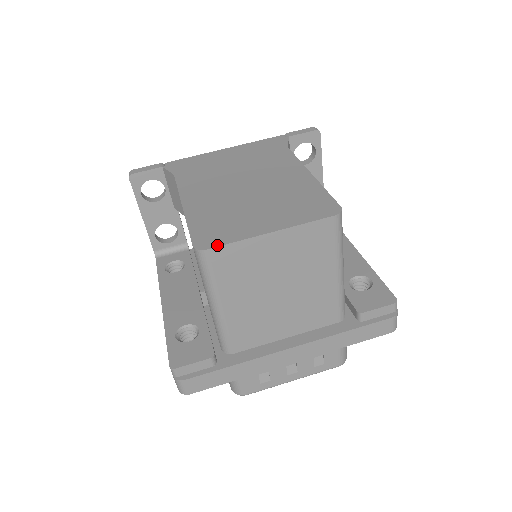
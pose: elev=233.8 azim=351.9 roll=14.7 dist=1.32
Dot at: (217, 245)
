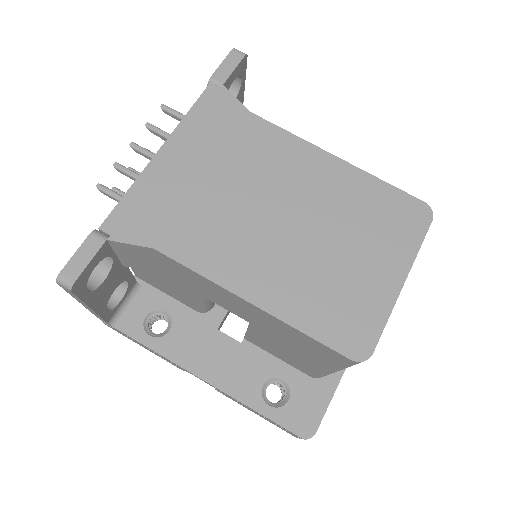
Dot at: (376, 341)
